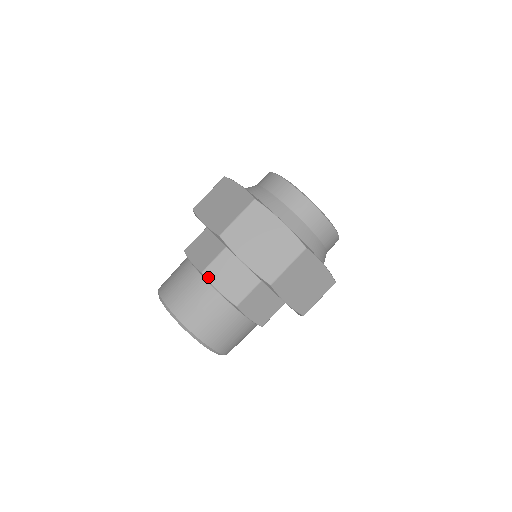
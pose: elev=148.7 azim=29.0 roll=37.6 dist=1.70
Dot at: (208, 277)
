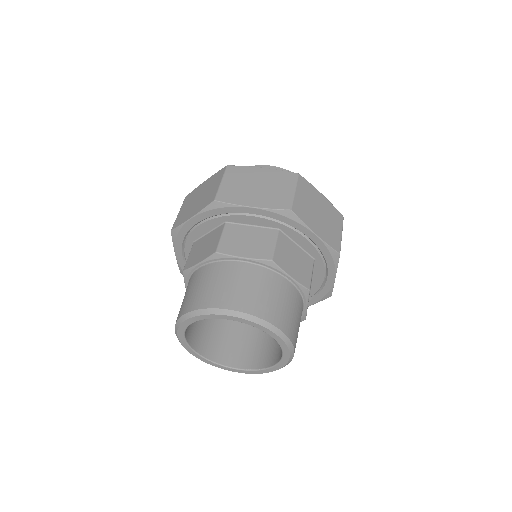
Dot at: (279, 264)
